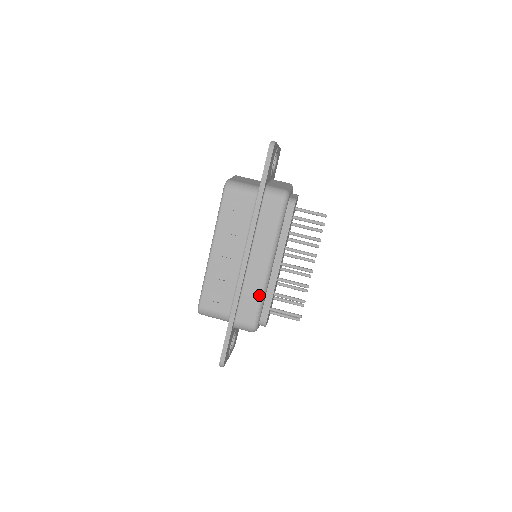
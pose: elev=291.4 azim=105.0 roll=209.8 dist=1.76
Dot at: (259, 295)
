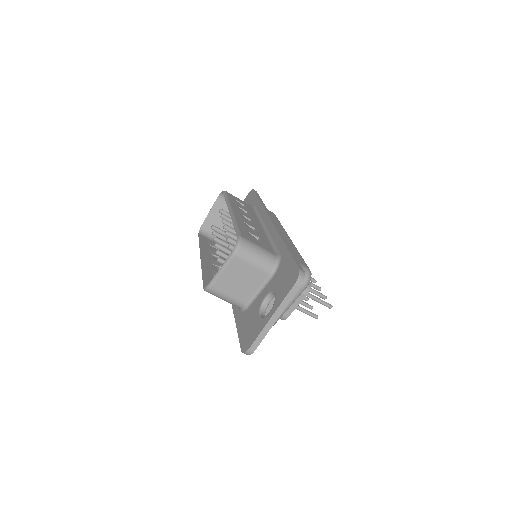
Dot at: occluded
